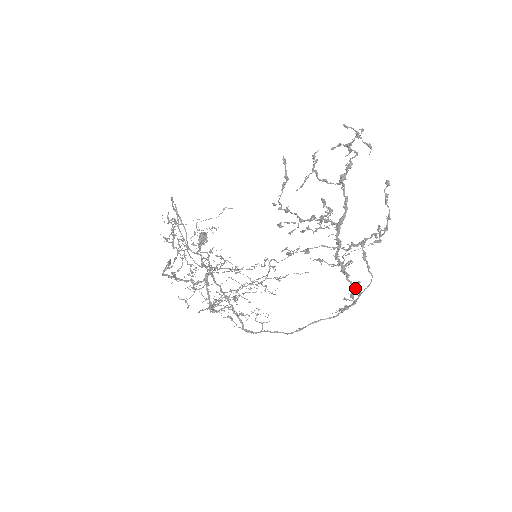
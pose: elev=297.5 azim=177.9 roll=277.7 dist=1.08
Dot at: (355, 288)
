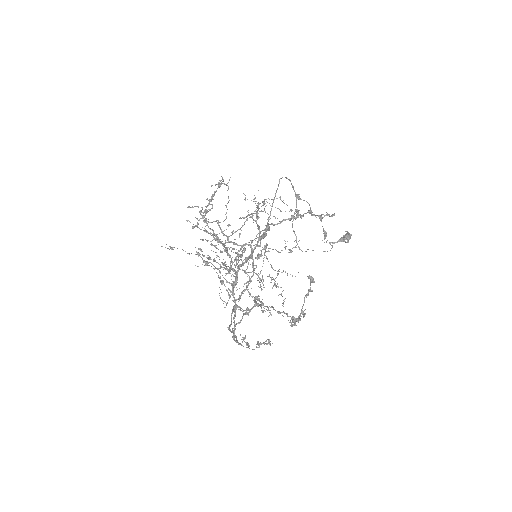
Dot at: (268, 343)
